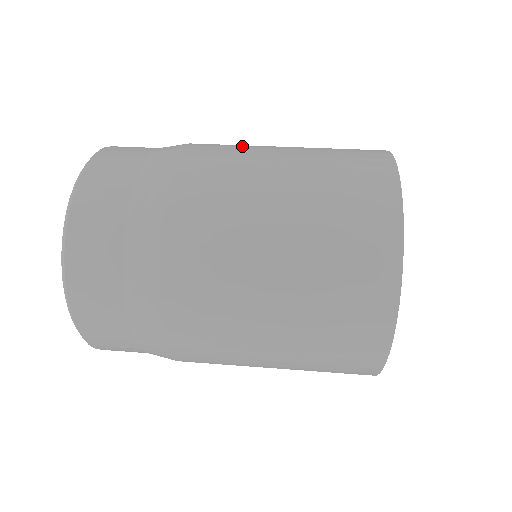
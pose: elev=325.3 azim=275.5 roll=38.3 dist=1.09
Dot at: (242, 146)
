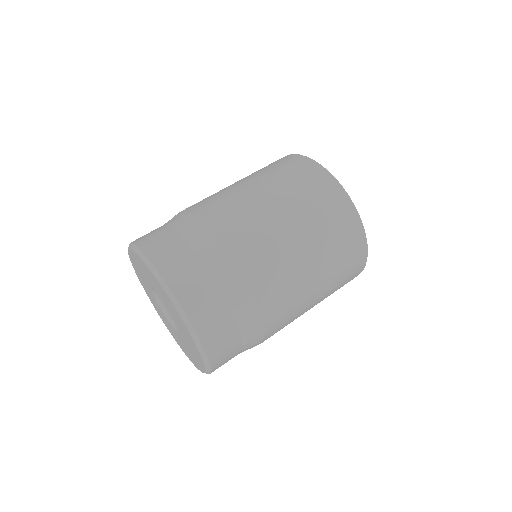
Dot at: (220, 195)
